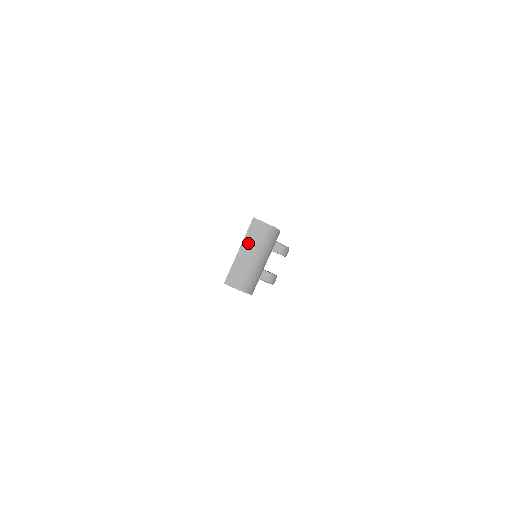
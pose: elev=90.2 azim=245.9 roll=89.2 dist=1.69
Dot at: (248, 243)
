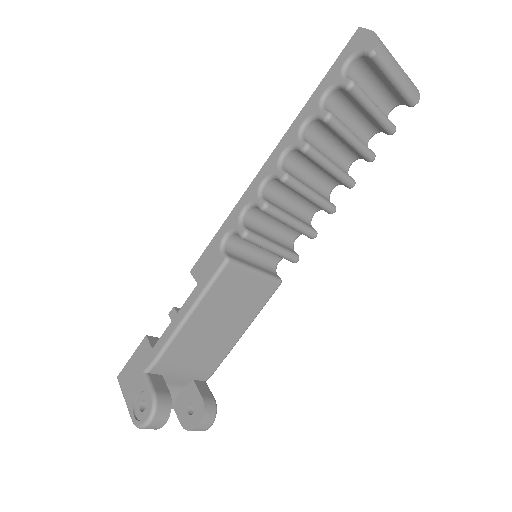
Dot at: occluded
